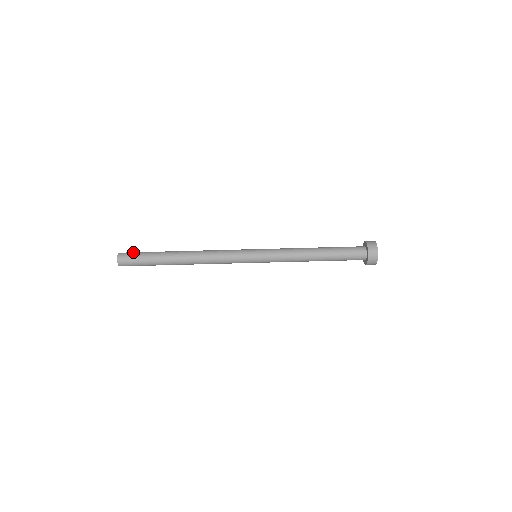
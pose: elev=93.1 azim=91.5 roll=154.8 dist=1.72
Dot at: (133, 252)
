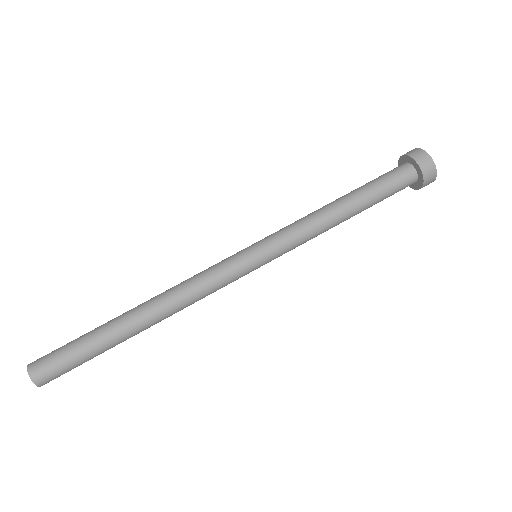
Dot at: (52, 357)
